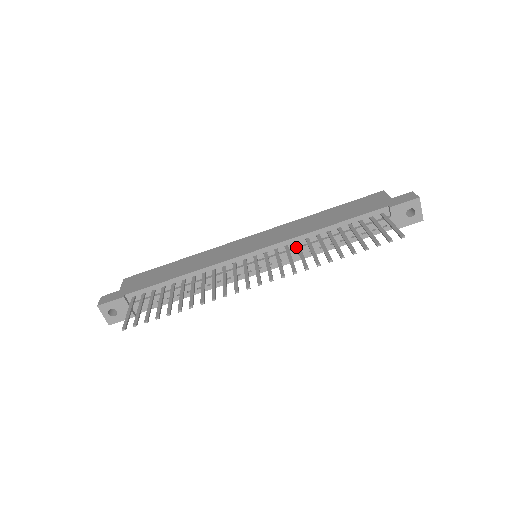
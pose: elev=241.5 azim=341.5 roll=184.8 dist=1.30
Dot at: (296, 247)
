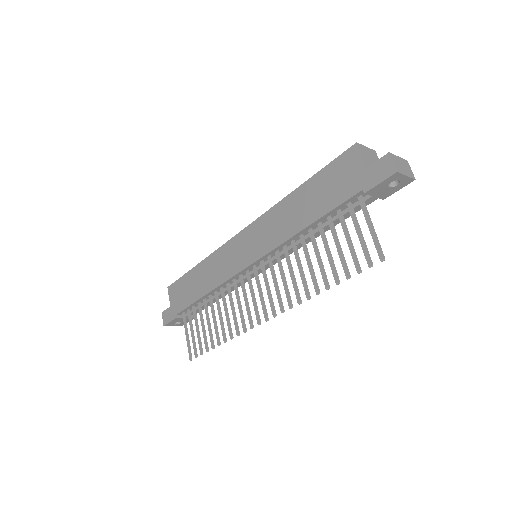
Dot at: (286, 248)
